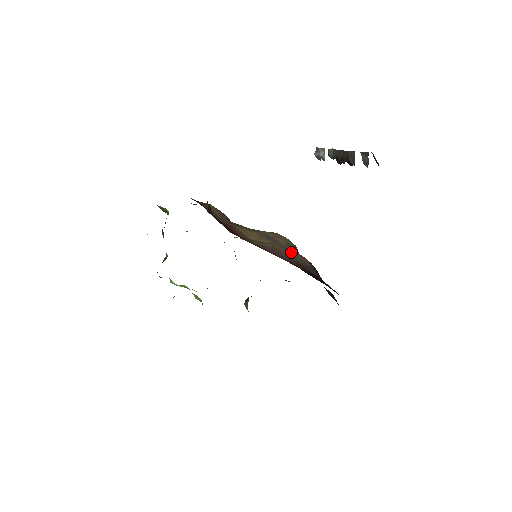
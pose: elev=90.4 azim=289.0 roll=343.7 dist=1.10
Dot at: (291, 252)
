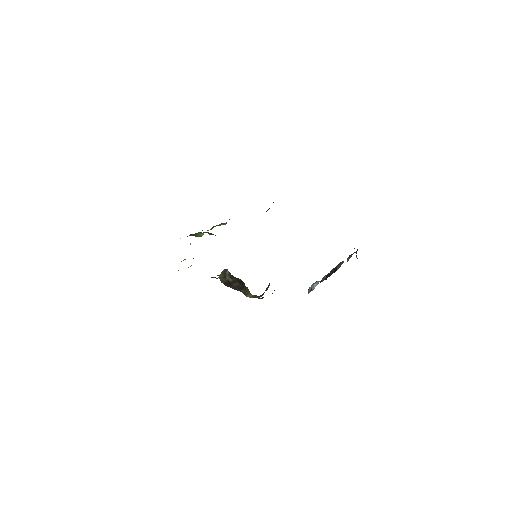
Dot at: occluded
